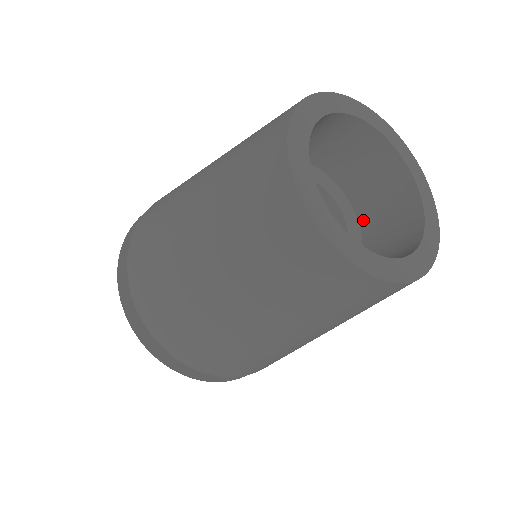
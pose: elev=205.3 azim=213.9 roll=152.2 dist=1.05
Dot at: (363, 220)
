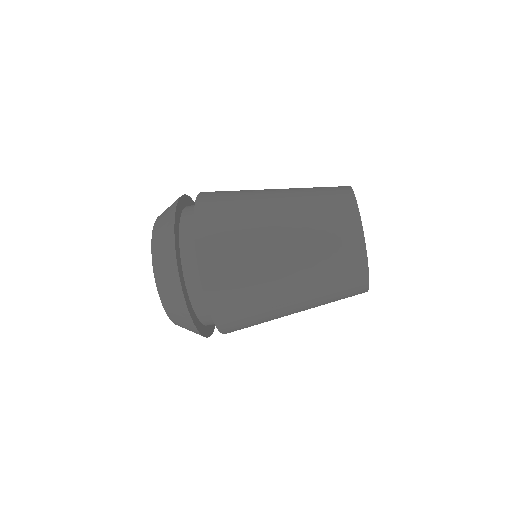
Dot at: occluded
